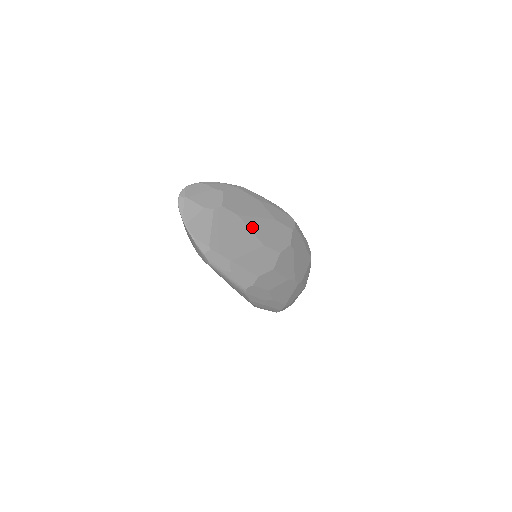
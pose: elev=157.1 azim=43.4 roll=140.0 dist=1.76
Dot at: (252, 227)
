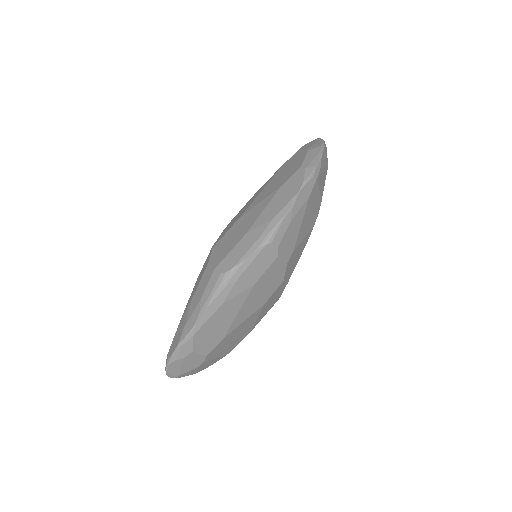
Dot at: (242, 320)
